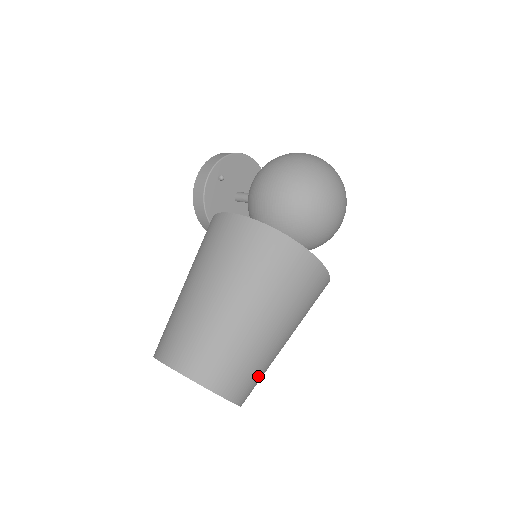
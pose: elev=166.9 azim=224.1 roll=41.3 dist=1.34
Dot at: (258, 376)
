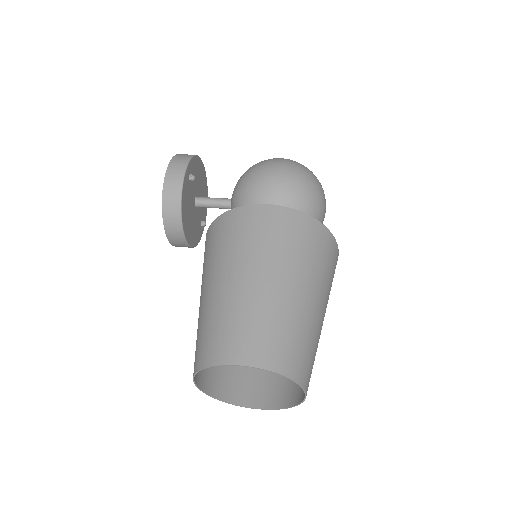
Dot at: occluded
